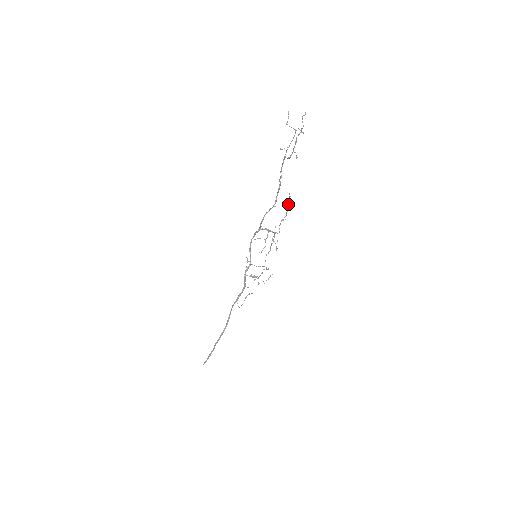
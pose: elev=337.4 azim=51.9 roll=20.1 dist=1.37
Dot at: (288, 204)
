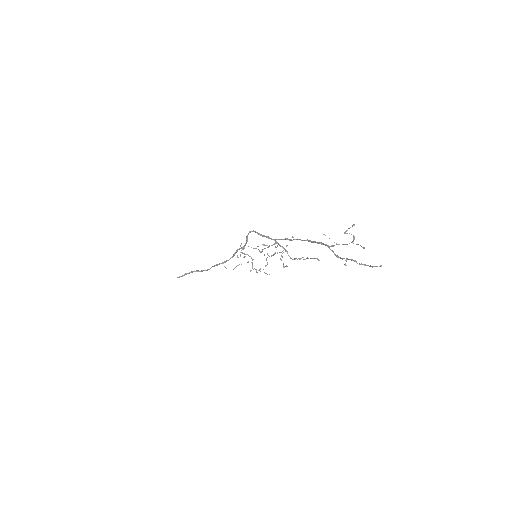
Dot at: (313, 258)
